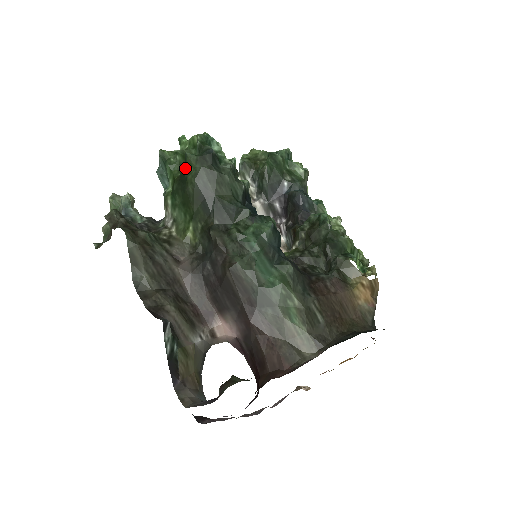
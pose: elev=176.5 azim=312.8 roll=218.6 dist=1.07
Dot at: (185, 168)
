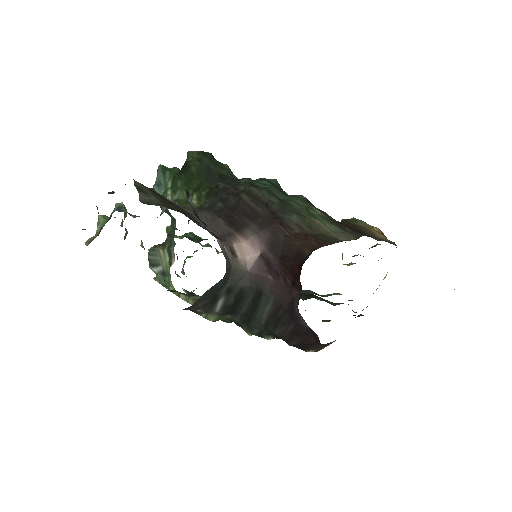
Dot at: (187, 162)
